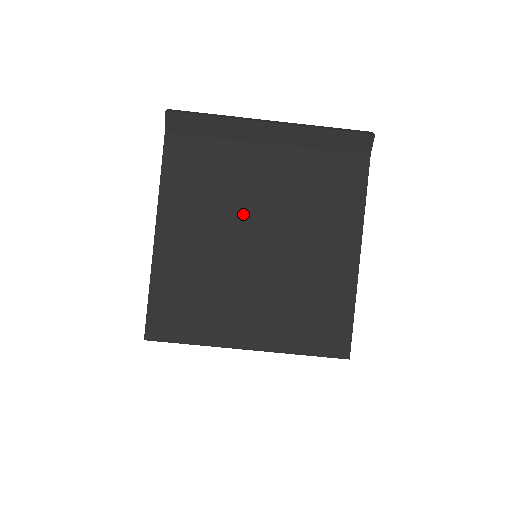
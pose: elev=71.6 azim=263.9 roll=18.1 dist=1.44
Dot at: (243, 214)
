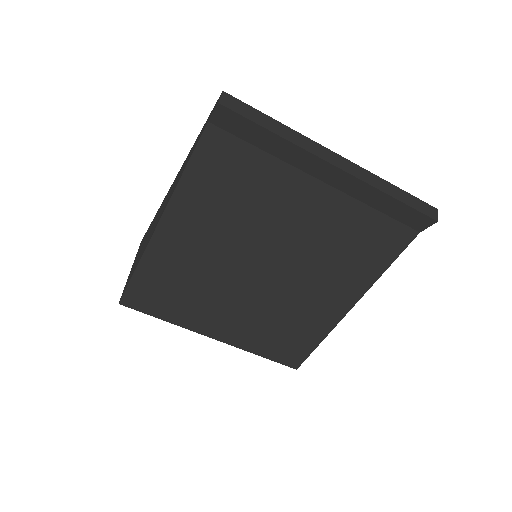
Dot at: (260, 238)
